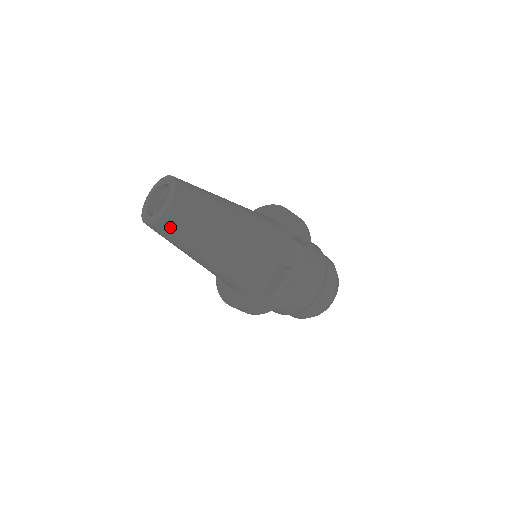
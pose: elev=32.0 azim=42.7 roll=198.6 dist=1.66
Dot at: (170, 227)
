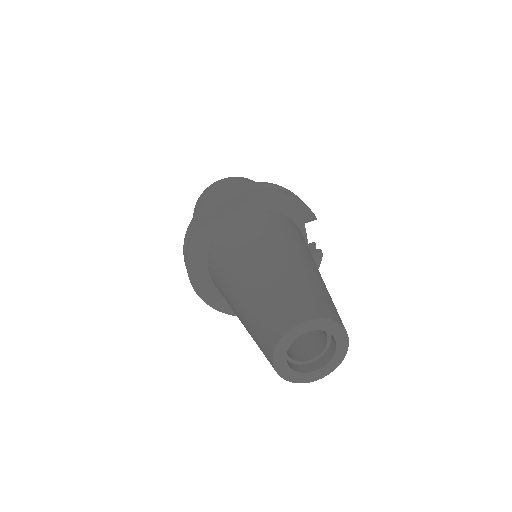
Dot at: occluded
